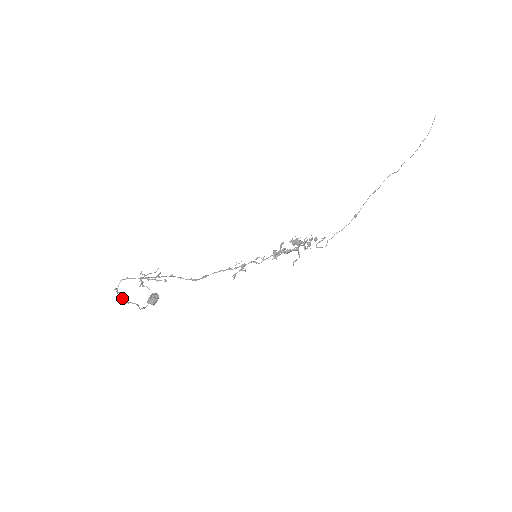
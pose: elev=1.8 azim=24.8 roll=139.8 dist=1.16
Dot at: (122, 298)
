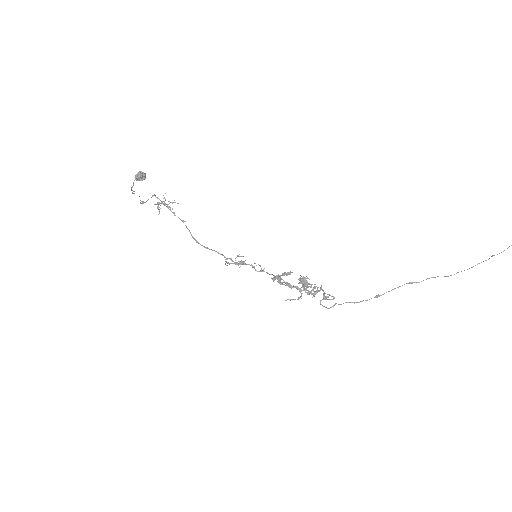
Dot at: occluded
